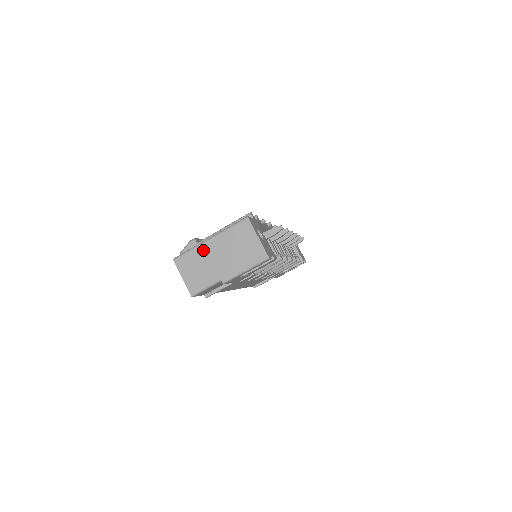
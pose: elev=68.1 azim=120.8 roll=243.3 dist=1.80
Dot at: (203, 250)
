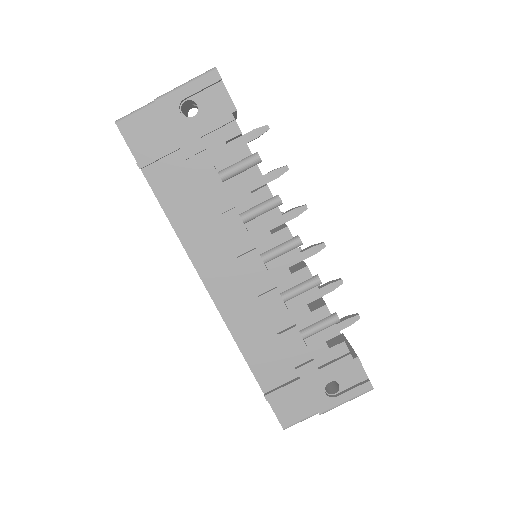
Dot at: occluded
